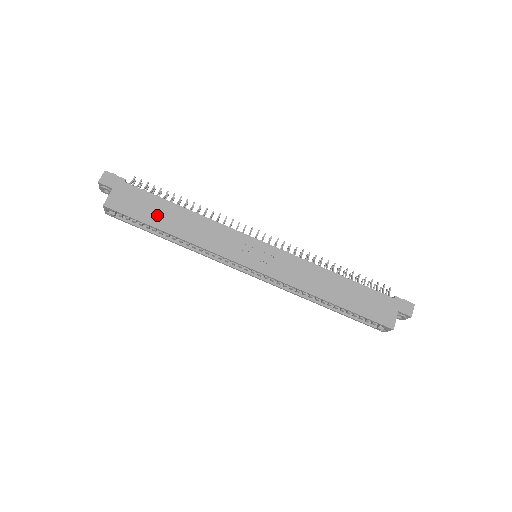
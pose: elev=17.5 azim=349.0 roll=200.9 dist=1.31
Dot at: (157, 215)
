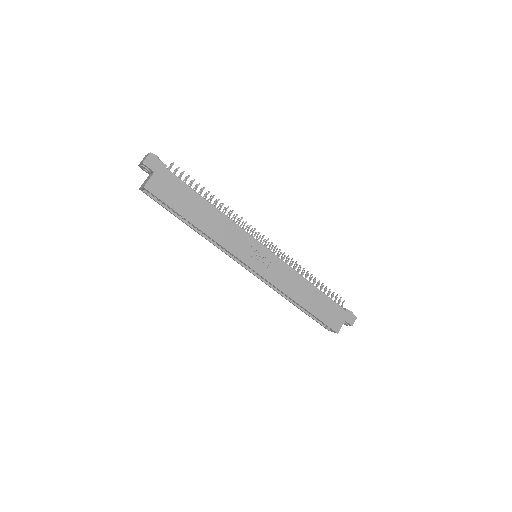
Dot at: (188, 206)
